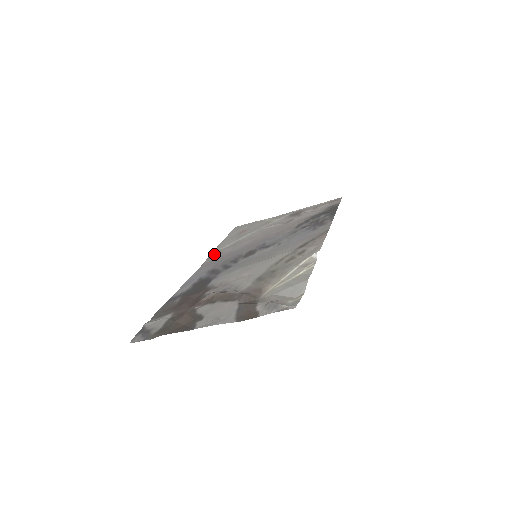
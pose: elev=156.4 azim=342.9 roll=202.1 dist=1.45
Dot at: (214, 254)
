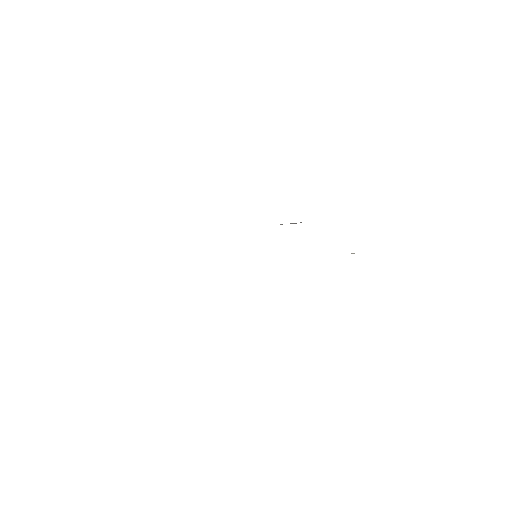
Dot at: occluded
